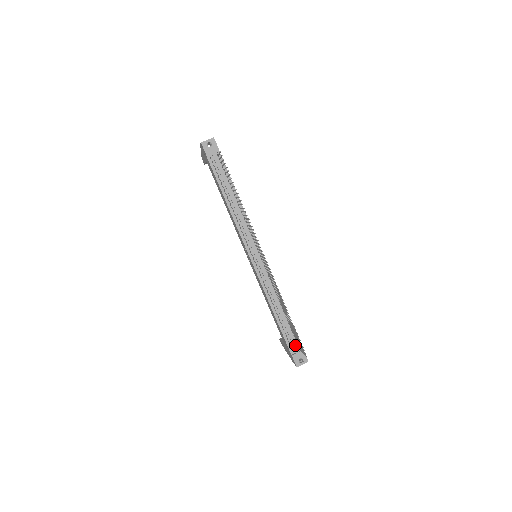
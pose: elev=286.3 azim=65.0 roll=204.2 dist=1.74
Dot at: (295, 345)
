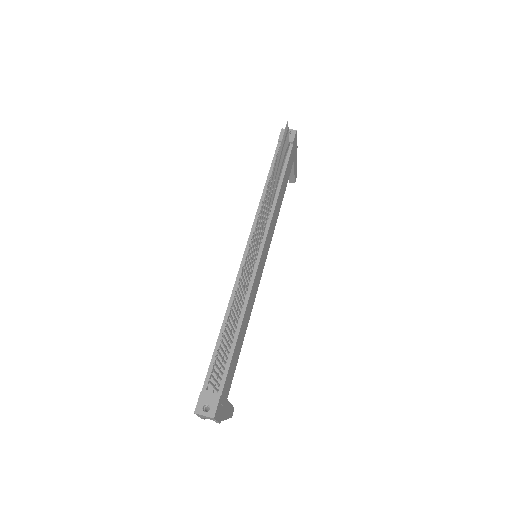
Dot at: occluded
